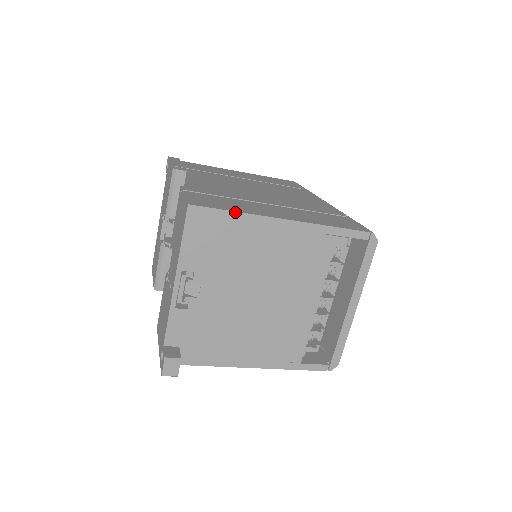
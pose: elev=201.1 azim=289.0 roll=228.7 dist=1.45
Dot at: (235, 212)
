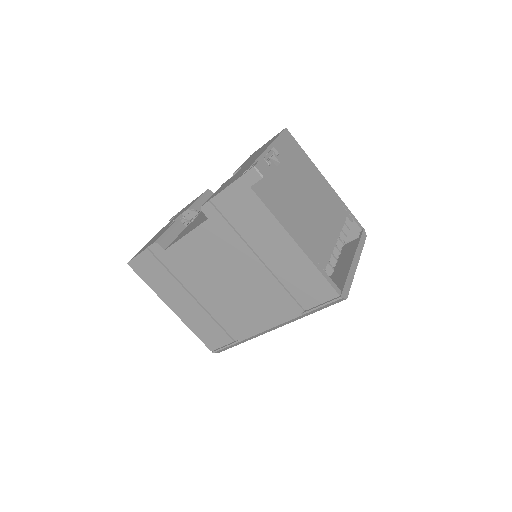
Dot at: occluded
